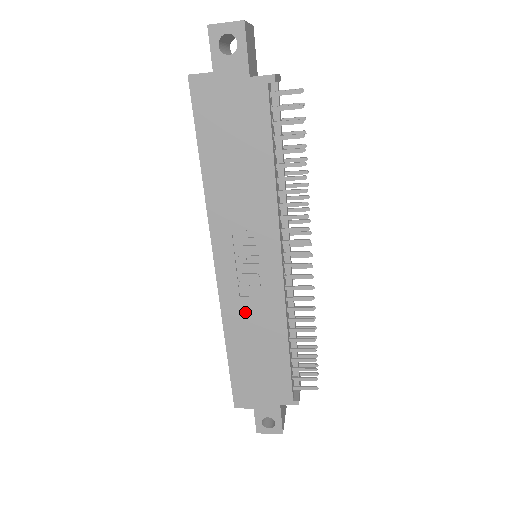
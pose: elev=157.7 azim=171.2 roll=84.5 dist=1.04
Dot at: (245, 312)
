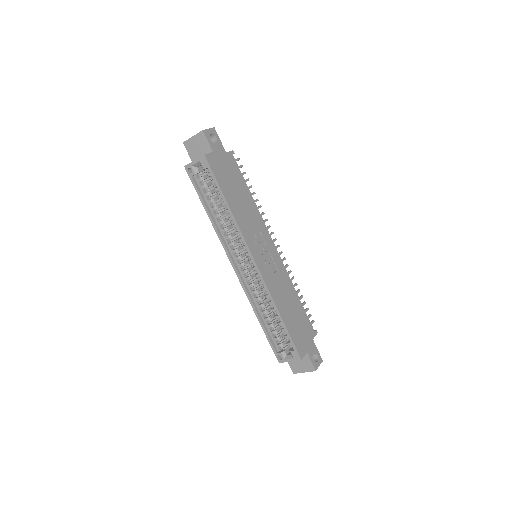
Dot at: (277, 285)
